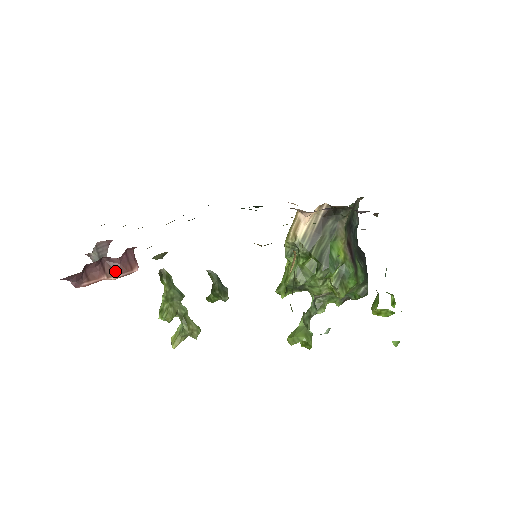
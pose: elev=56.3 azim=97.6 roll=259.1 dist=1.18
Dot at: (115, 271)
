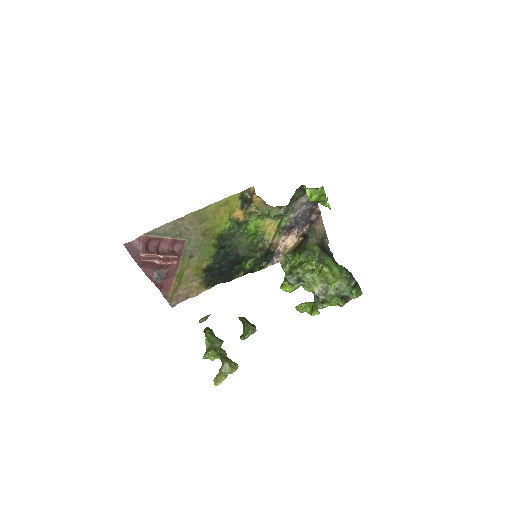
Dot at: (165, 255)
